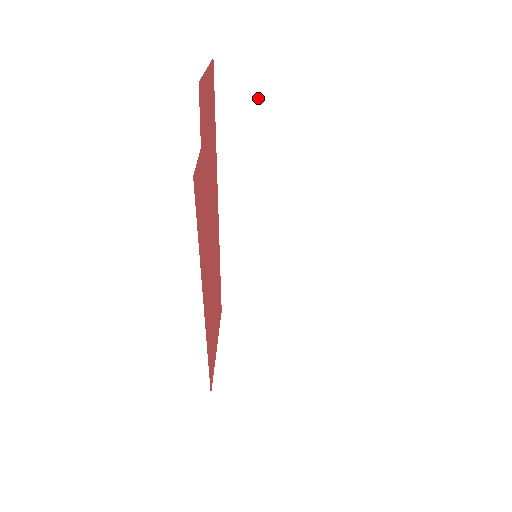
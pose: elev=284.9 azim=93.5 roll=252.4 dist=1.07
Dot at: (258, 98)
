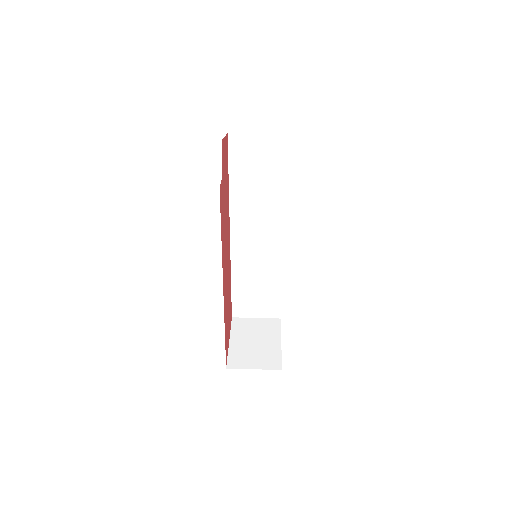
Dot at: (254, 156)
